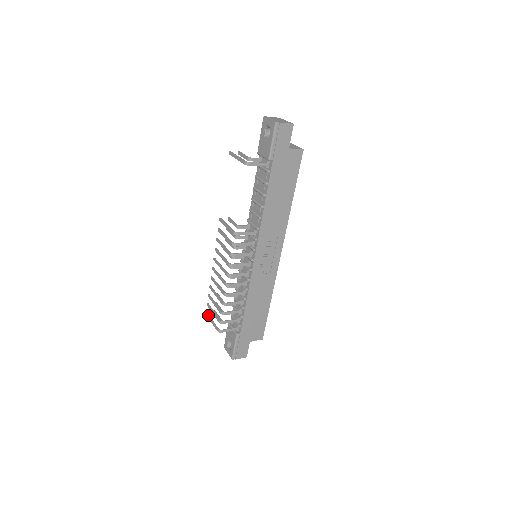
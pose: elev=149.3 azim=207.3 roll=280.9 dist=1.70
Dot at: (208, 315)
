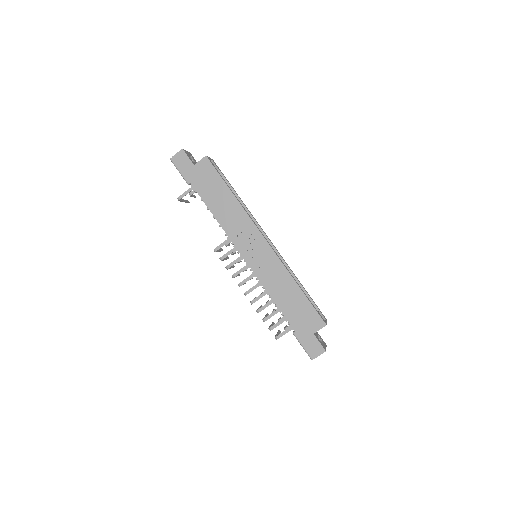
Dot at: occluded
